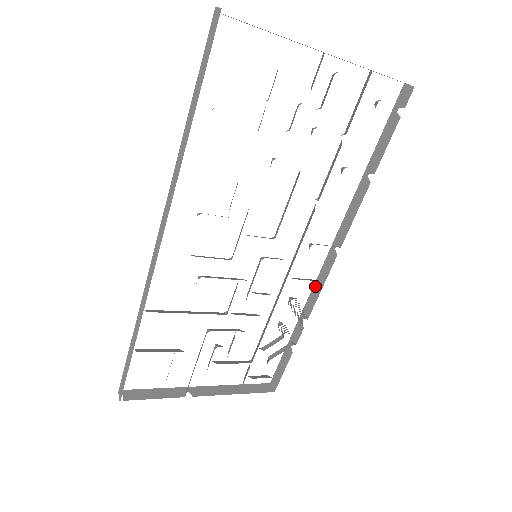
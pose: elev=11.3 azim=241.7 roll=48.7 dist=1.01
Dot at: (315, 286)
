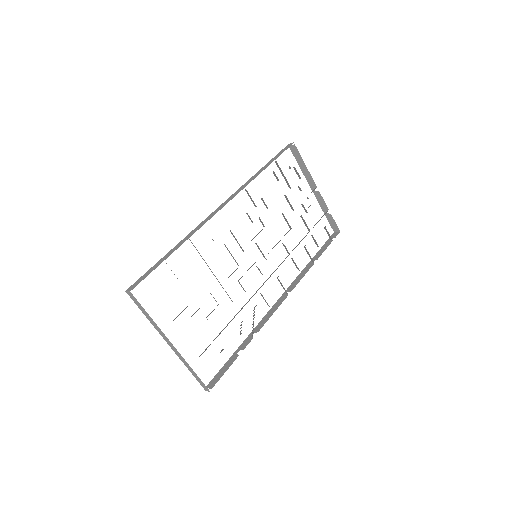
Dot at: (267, 314)
